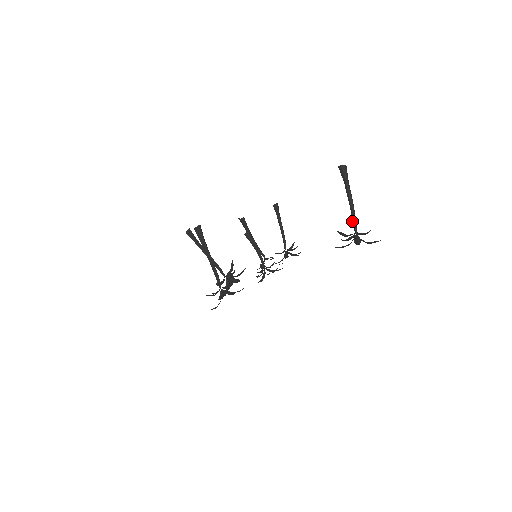
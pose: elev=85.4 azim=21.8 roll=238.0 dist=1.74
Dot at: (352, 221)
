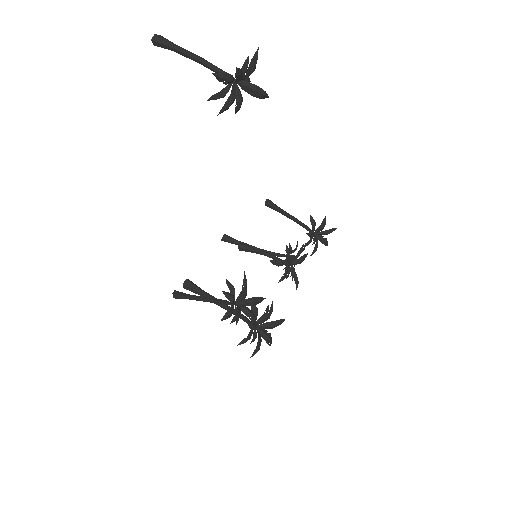
Dot at: occluded
